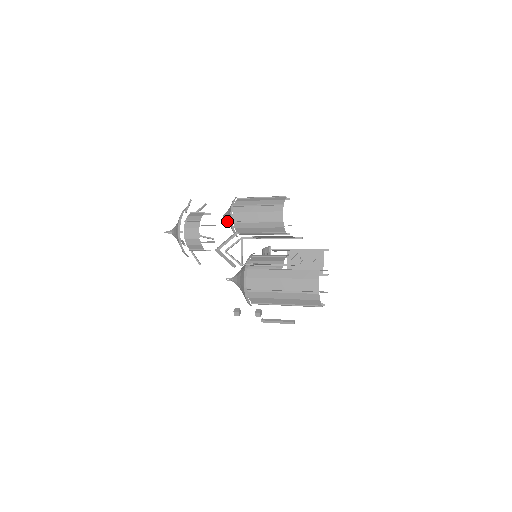
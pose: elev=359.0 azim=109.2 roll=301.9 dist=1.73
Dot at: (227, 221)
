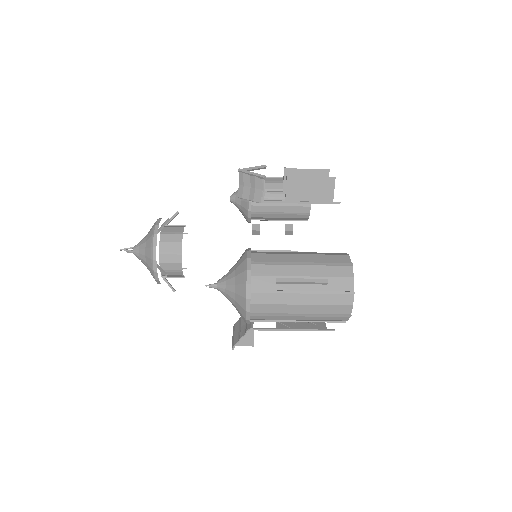
Dot at: occluded
